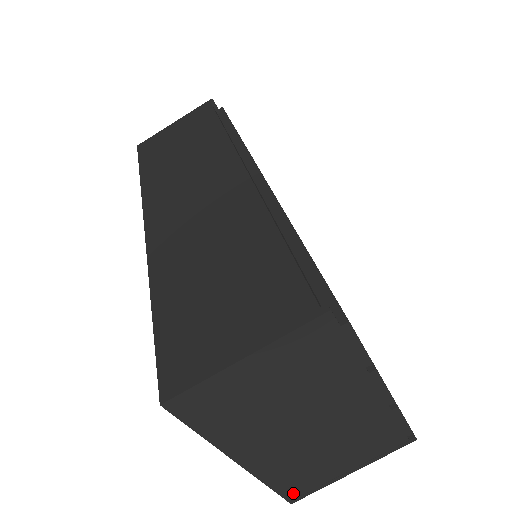
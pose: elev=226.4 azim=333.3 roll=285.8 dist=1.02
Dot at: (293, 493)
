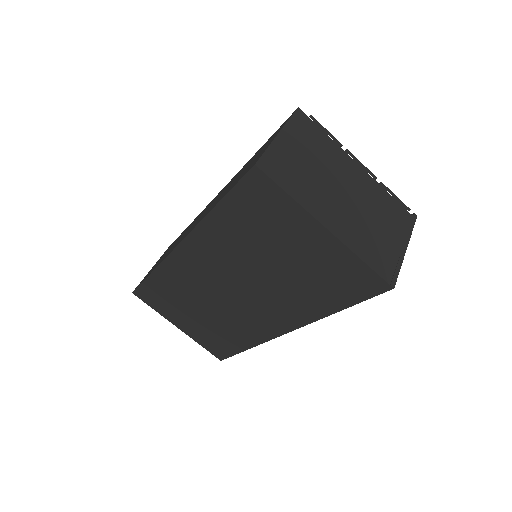
Dot at: (385, 273)
